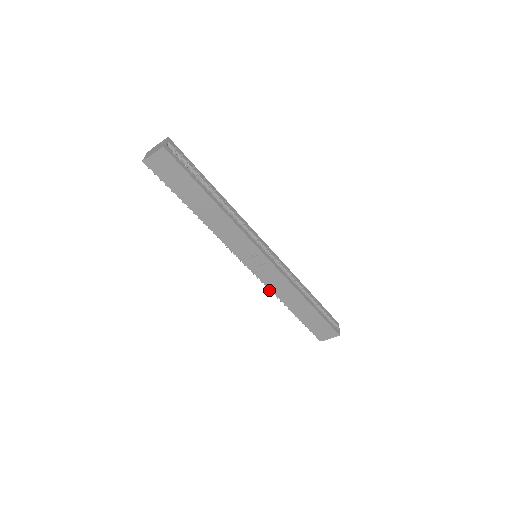
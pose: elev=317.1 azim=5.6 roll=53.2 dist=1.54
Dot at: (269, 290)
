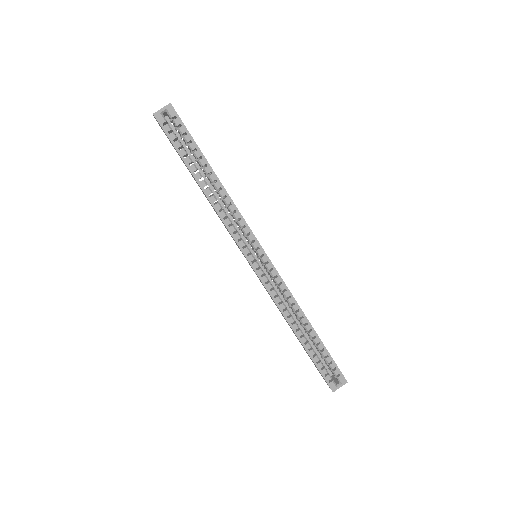
Dot at: occluded
